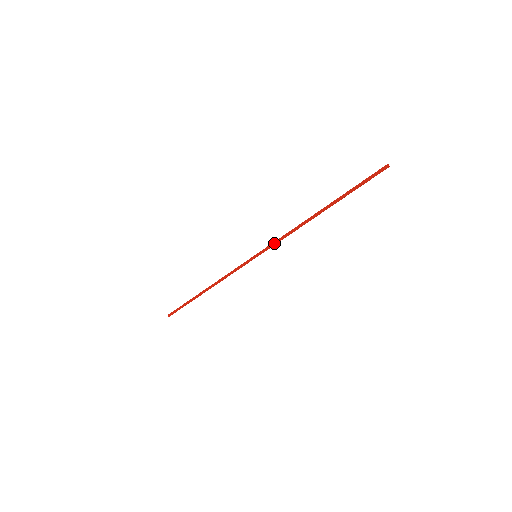
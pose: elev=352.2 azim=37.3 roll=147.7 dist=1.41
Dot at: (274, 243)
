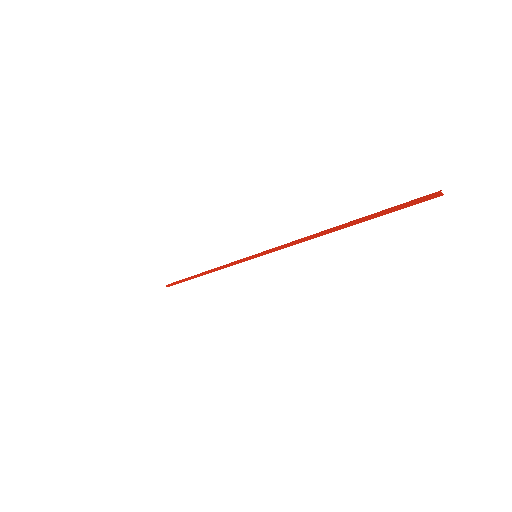
Dot at: (277, 249)
